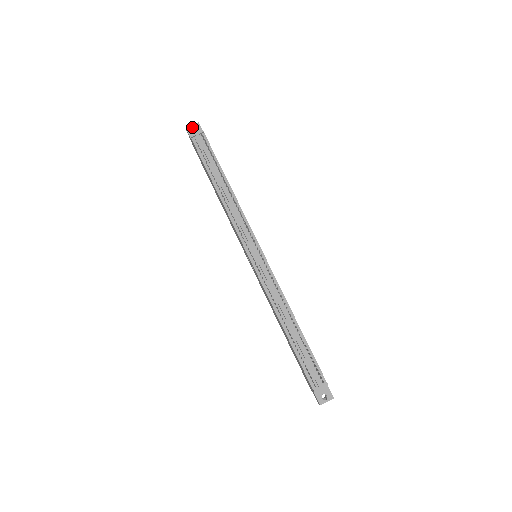
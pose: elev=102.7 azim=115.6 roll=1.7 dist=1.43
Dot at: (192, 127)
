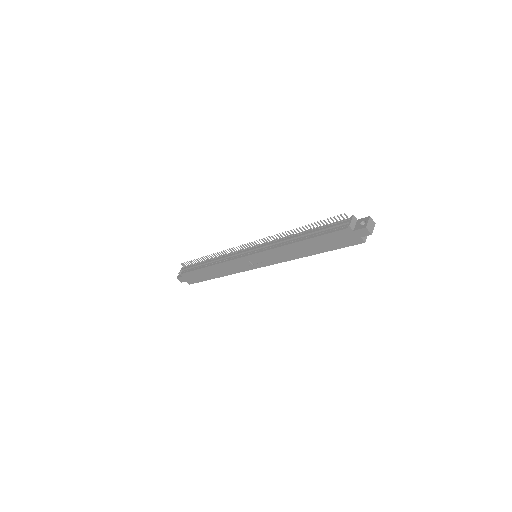
Dot at: occluded
